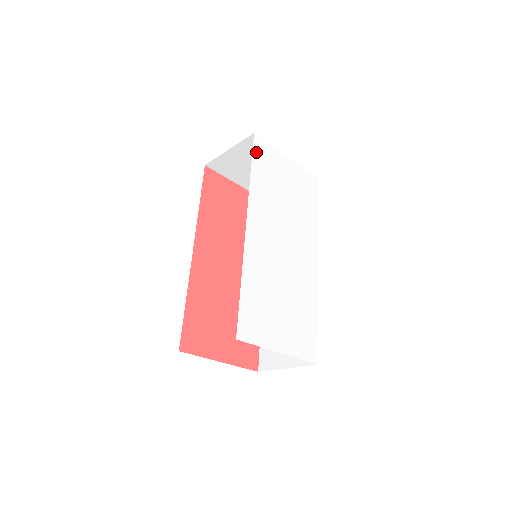
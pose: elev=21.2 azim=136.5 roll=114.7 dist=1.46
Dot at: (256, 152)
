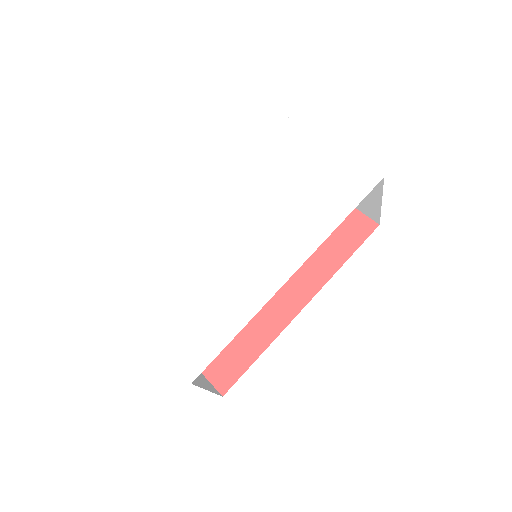
Dot at: (277, 135)
